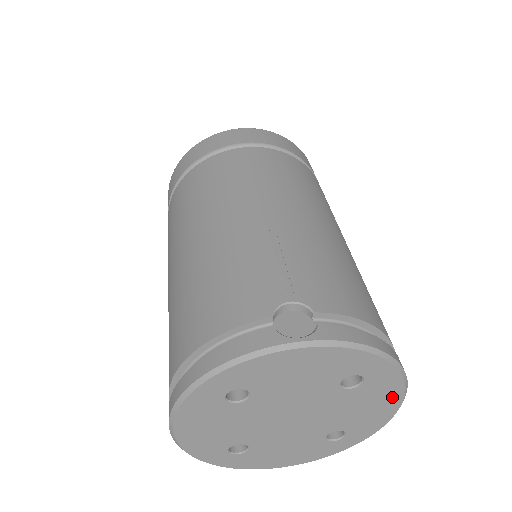
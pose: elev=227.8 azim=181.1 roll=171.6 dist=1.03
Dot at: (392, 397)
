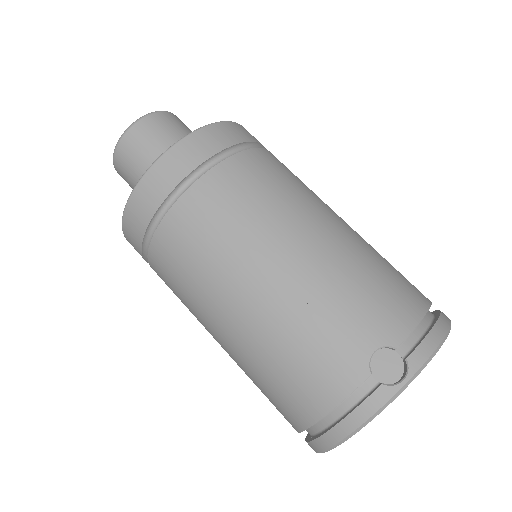
Dot at: occluded
